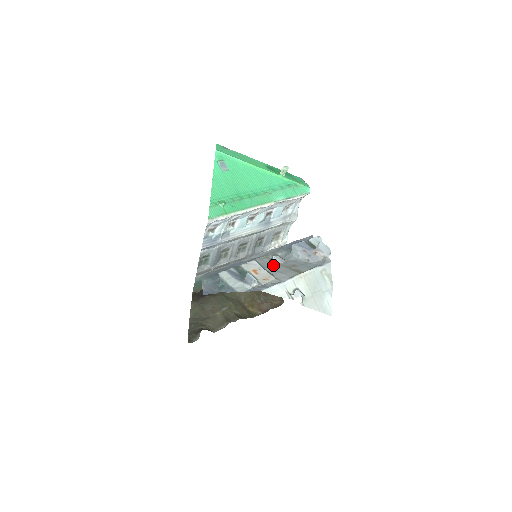
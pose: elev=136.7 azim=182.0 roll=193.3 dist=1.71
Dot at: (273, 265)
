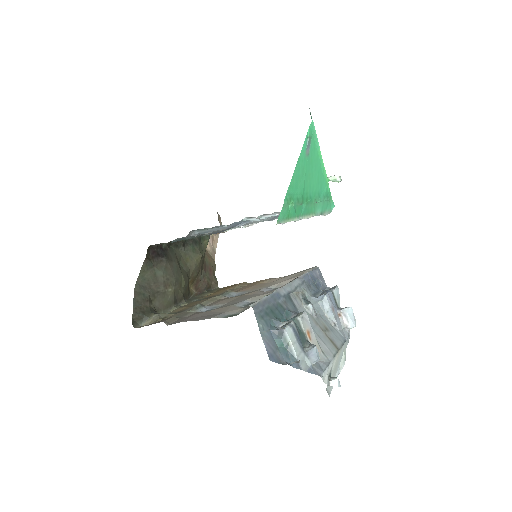
Dot at: (310, 318)
